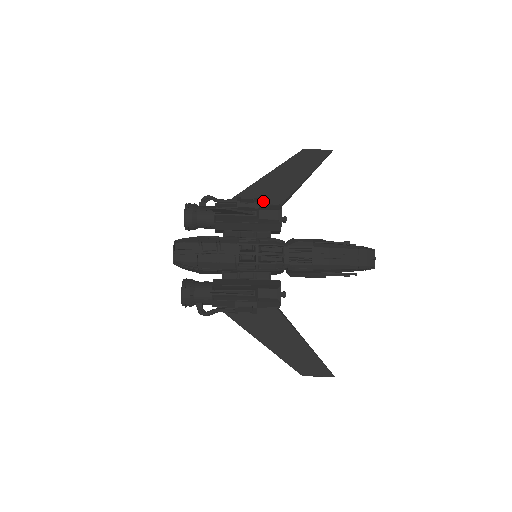
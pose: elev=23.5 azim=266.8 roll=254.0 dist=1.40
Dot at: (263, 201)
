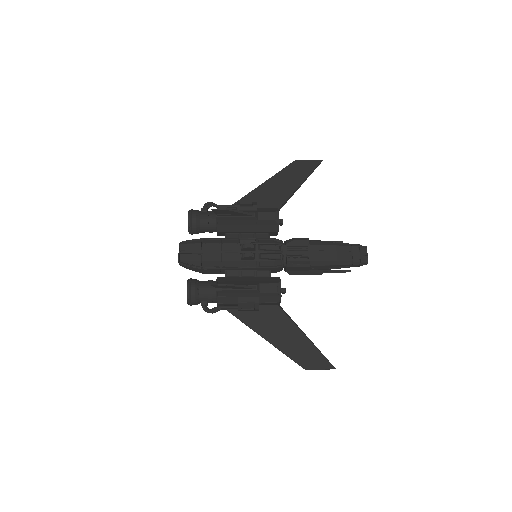
Dot at: (260, 207)
